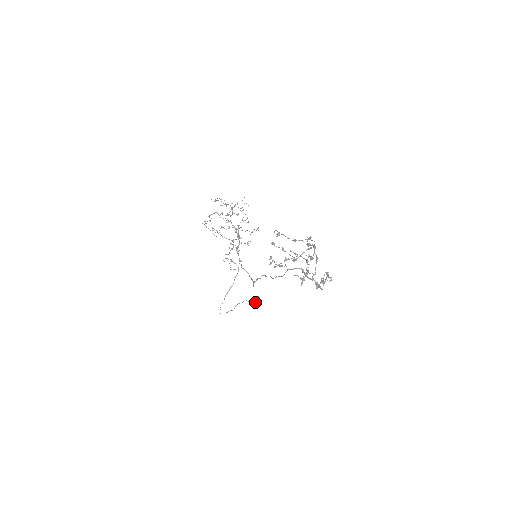
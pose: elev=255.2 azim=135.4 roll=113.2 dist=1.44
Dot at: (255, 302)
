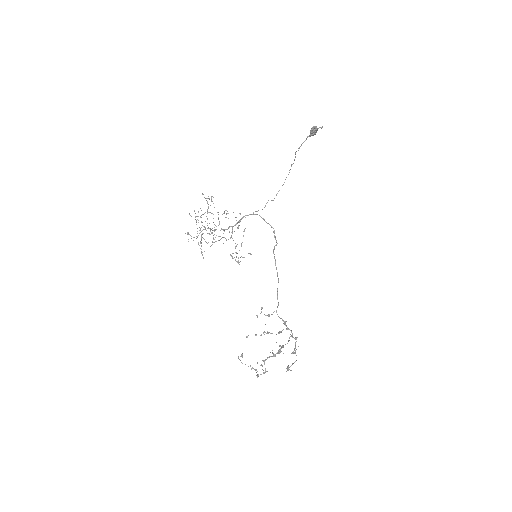
Dot at: (313, 135)
